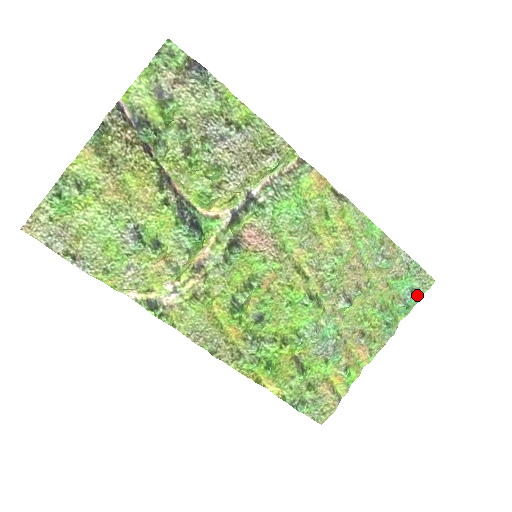
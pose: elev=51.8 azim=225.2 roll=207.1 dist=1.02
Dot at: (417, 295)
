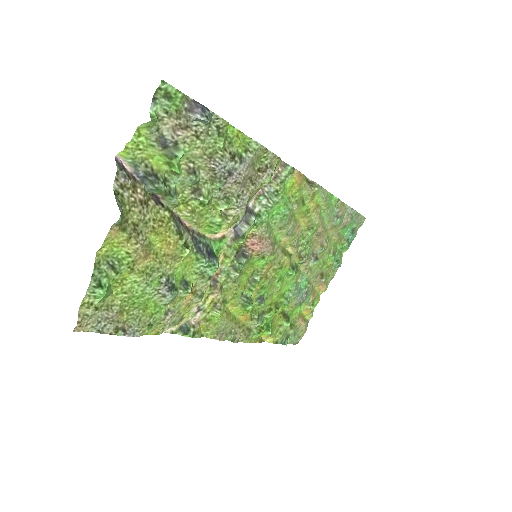
Dot at: (355, 233)
